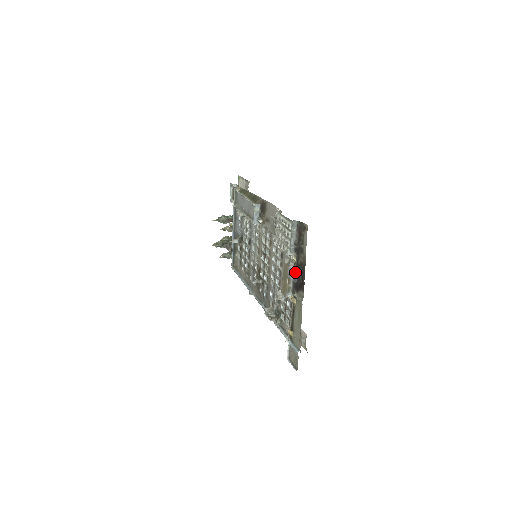
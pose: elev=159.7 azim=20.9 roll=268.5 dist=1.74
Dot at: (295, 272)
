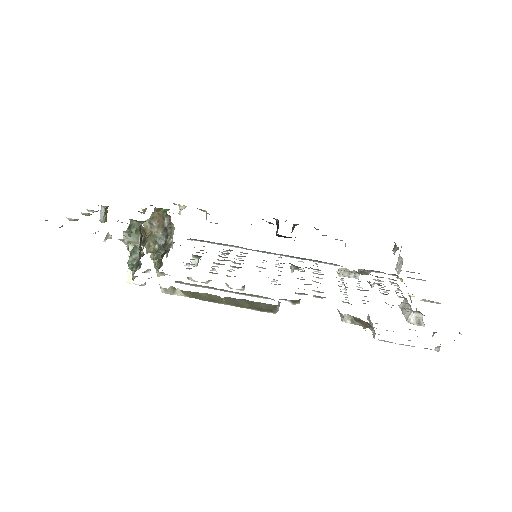
Dot at: occluded
